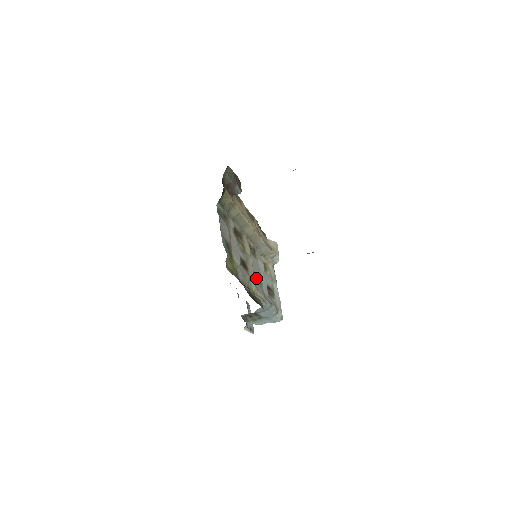
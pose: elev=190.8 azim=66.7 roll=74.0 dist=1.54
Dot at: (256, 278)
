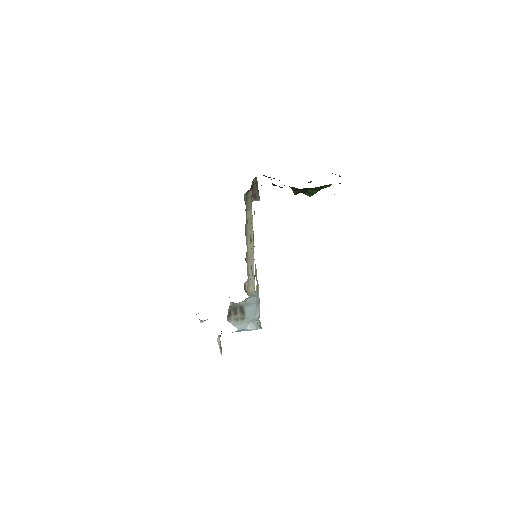
Dot at: occluded
